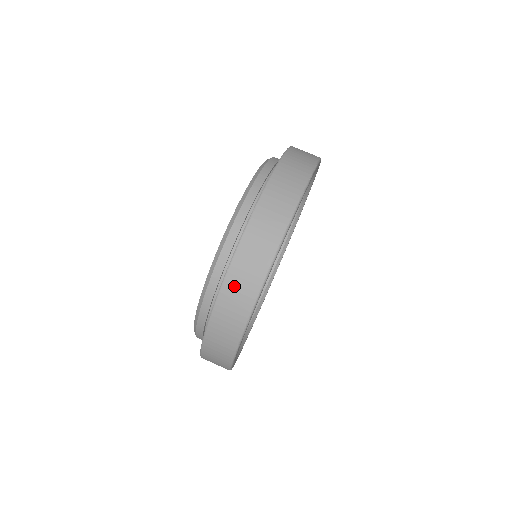
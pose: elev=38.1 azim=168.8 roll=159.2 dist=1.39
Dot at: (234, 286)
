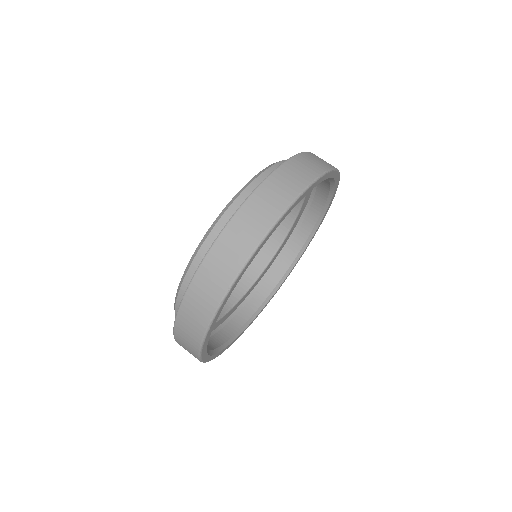
Dot at: (189, 312)
